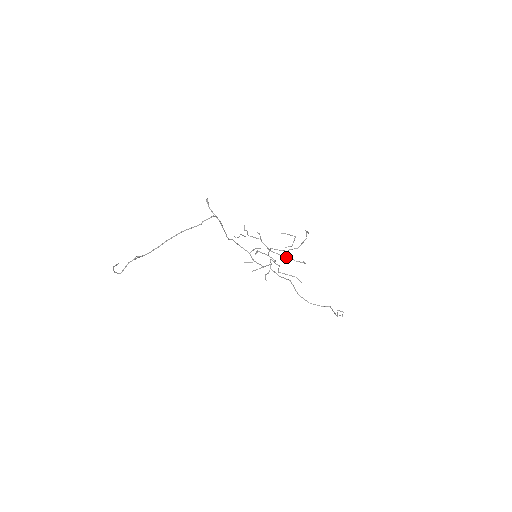
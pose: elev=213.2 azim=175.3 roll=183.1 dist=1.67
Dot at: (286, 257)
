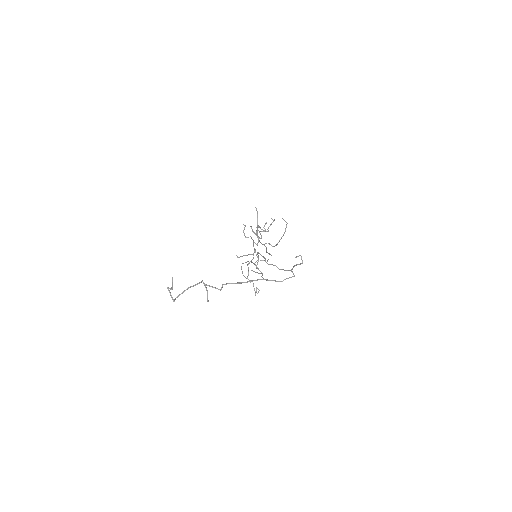
Dot at: (261, 243)
